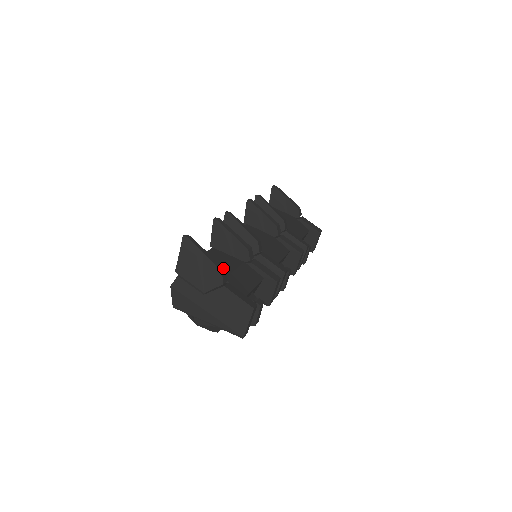
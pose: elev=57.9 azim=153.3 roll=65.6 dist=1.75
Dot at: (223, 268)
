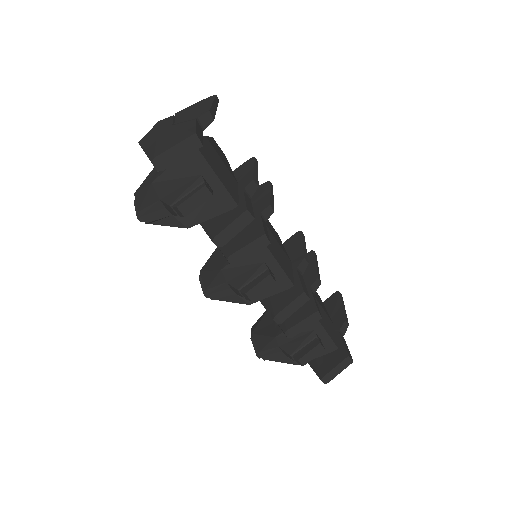
Dot at: (214, 118)
